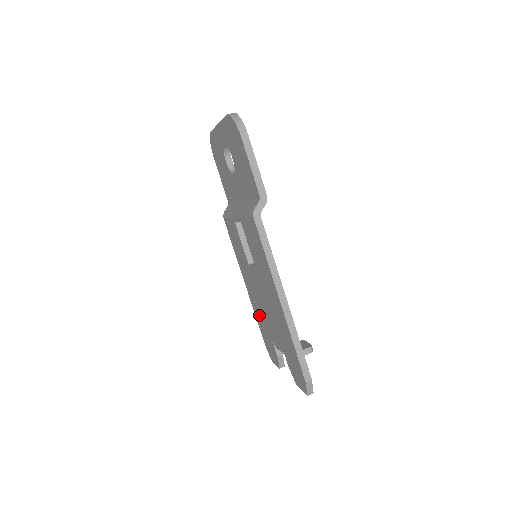
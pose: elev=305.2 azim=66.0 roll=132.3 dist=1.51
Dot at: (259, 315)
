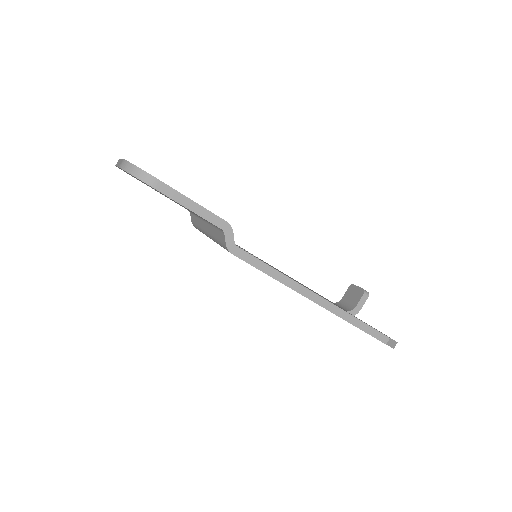
Dot at: occluded
